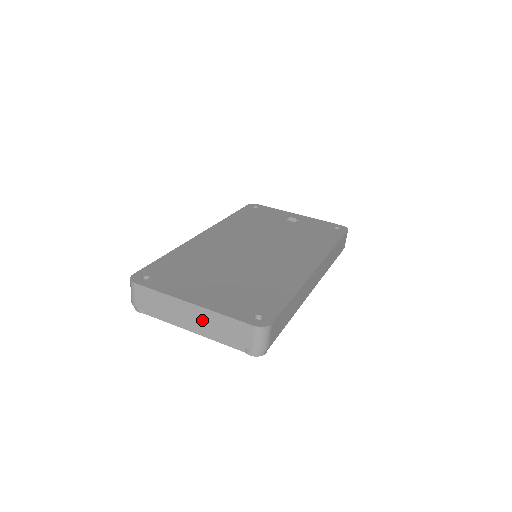
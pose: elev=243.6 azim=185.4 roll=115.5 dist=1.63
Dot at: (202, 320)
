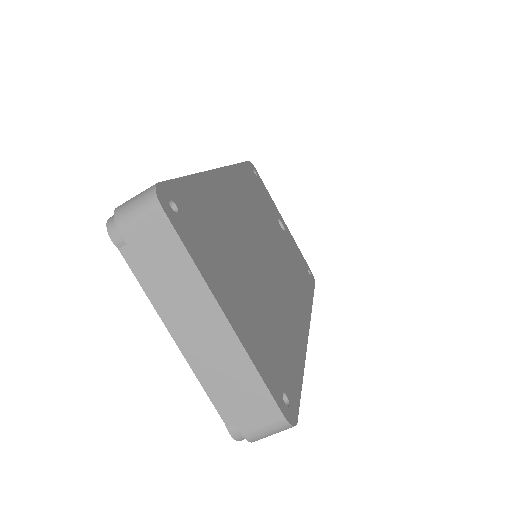
Dot at: (215, 347)
